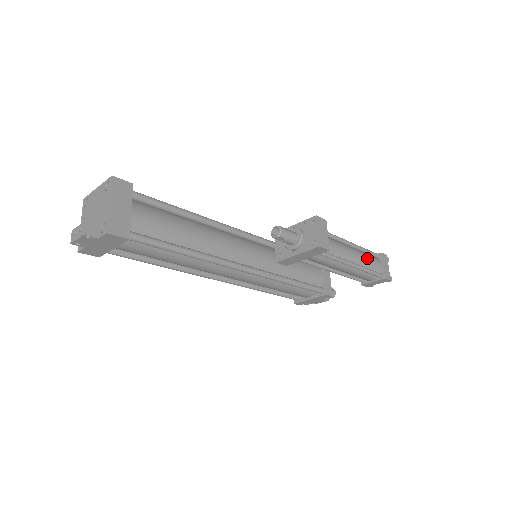
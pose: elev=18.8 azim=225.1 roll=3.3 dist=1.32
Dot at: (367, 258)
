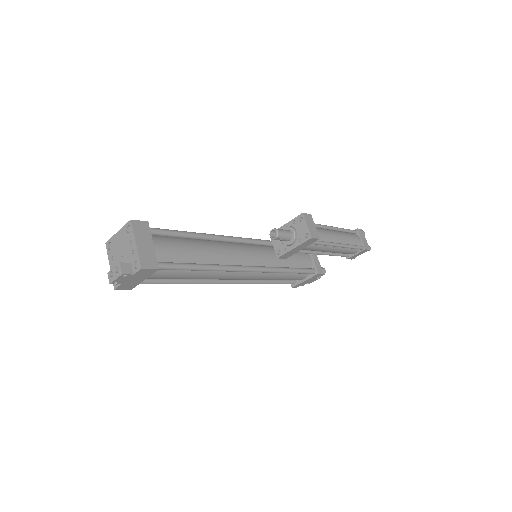
Dot at: (348, 236)
